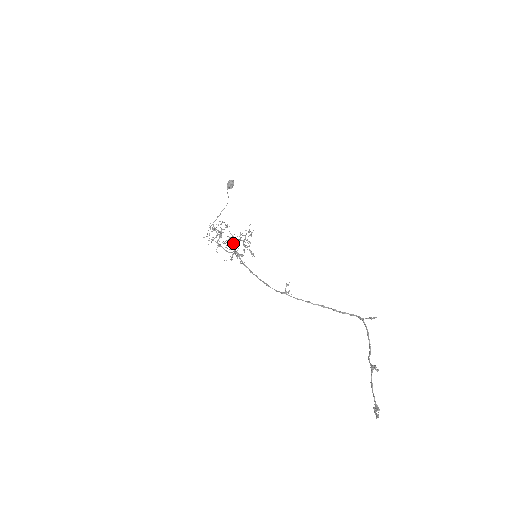
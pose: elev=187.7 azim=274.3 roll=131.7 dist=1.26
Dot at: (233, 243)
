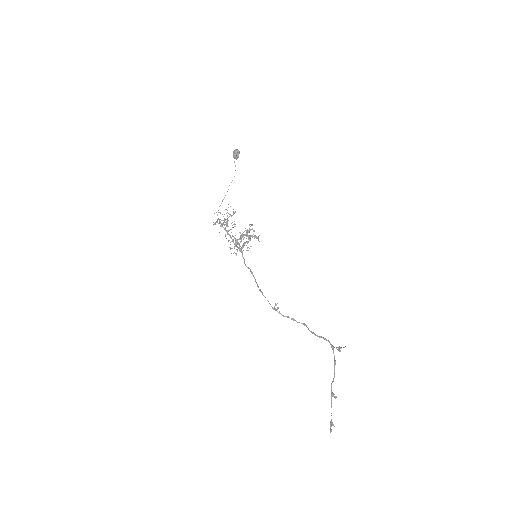
Dot at: (235, 244)
